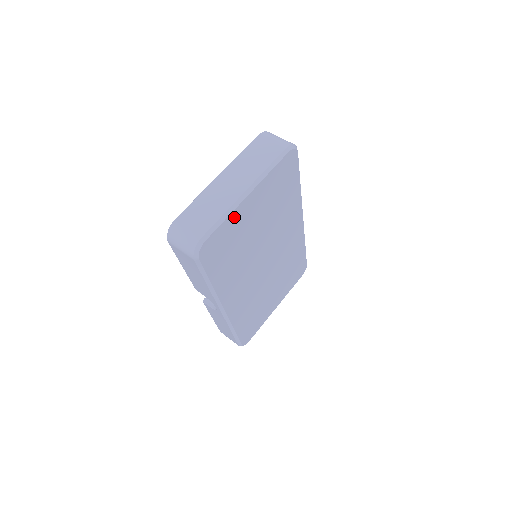
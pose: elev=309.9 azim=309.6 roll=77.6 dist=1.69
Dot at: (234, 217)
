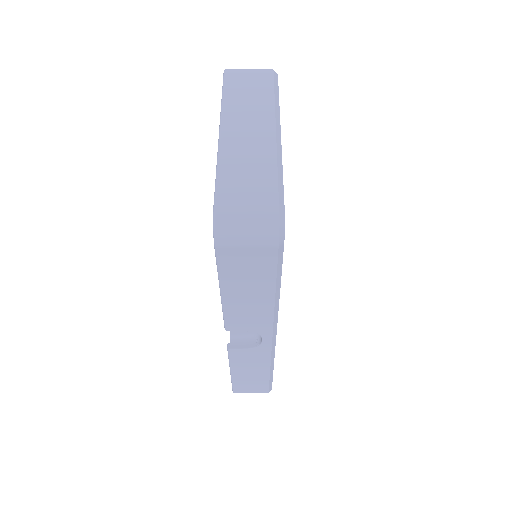
Dot at: occluded
